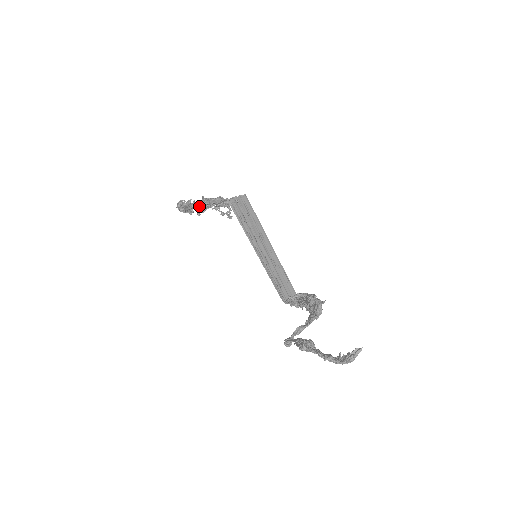
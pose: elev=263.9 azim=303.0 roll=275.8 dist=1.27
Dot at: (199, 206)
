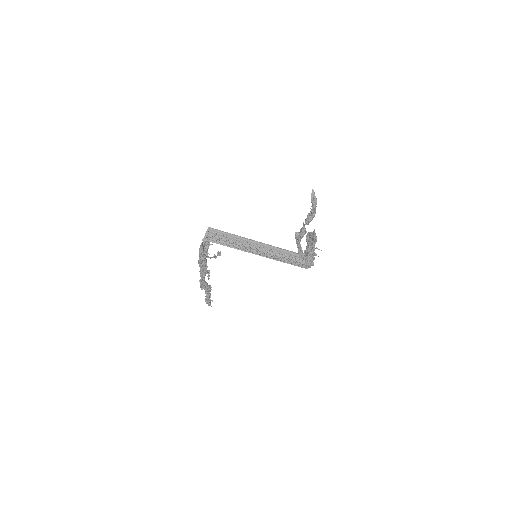
Dot at: (202, 270)
